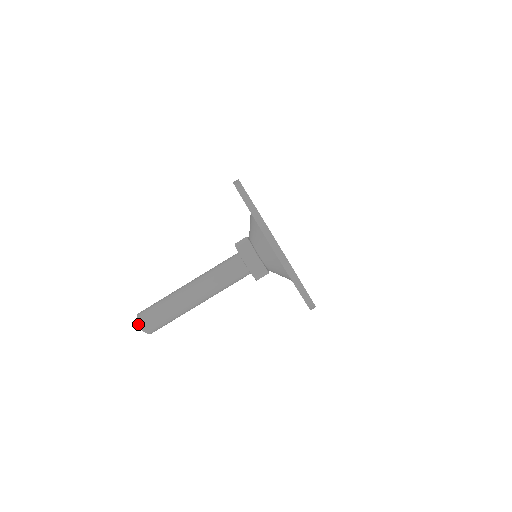
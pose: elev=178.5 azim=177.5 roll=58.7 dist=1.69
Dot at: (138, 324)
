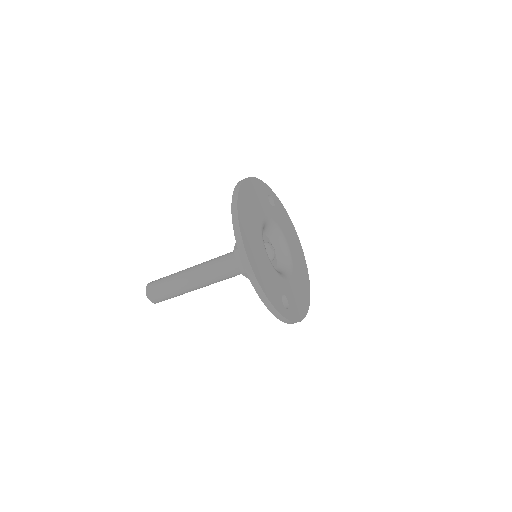
Dot at: (146, 288)
